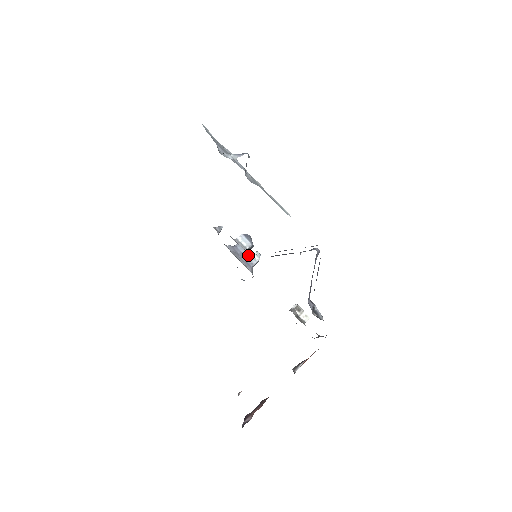
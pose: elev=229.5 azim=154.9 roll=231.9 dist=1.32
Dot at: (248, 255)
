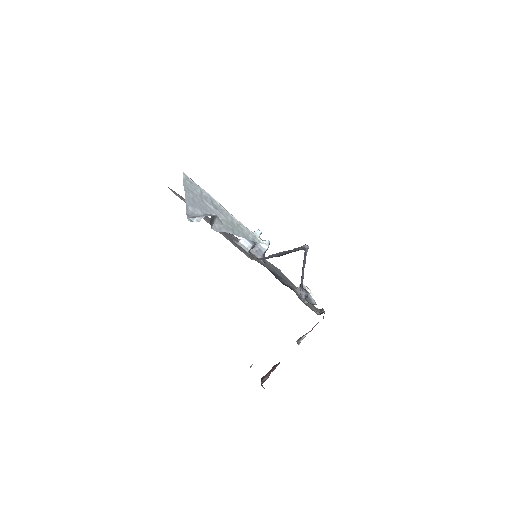
Dot at: (257, 246)
